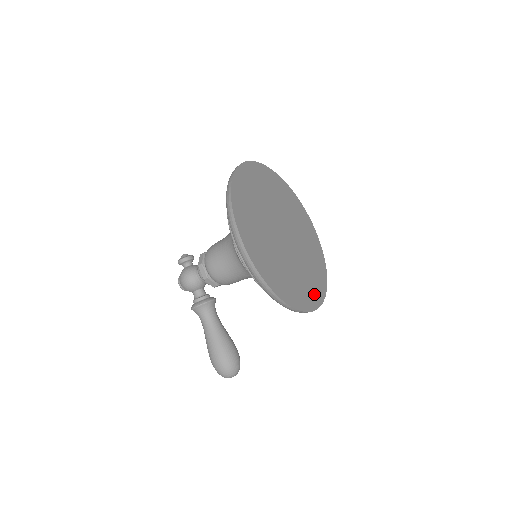
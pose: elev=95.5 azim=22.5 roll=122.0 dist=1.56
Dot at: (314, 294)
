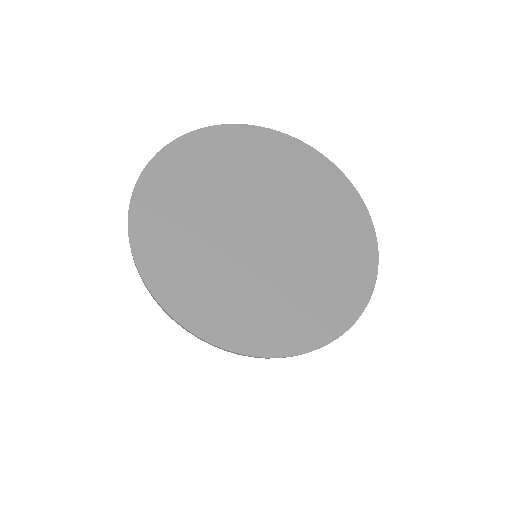
Dot at: (358, 235)
